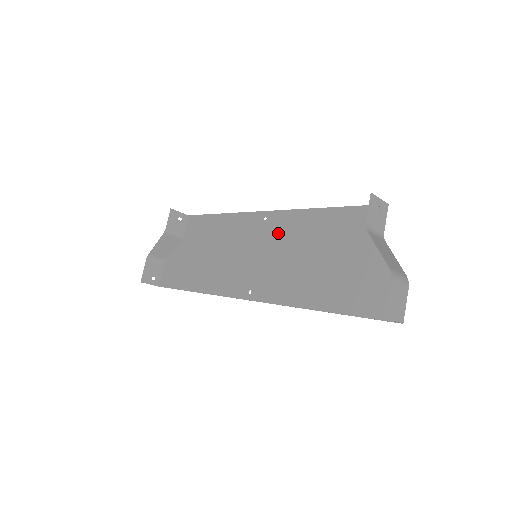
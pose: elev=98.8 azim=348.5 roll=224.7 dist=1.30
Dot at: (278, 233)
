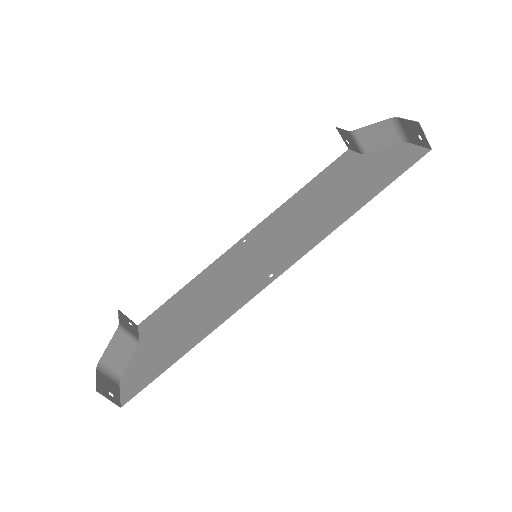
Dot at: (267, 232)
